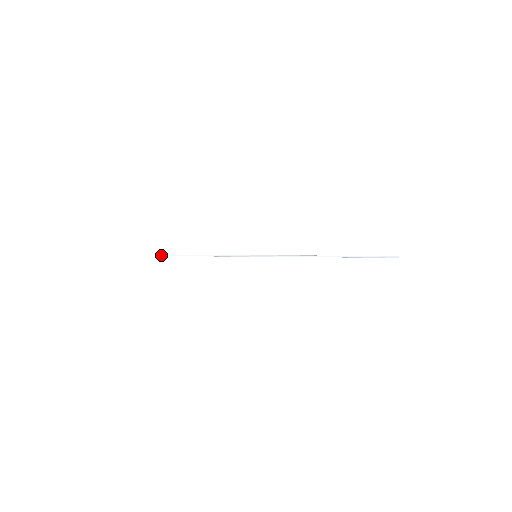
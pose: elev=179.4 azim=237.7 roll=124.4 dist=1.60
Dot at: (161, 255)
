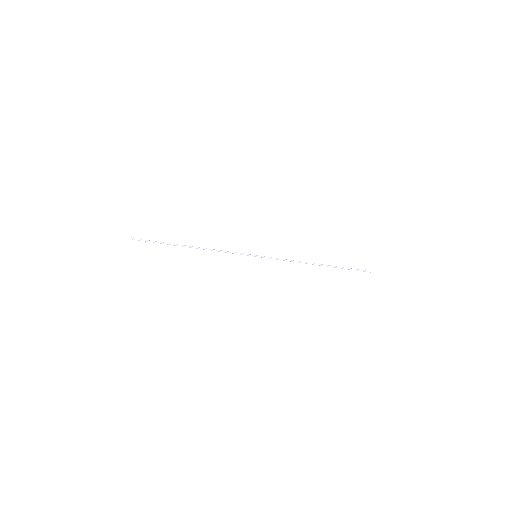
Dot at: (138, 239)
